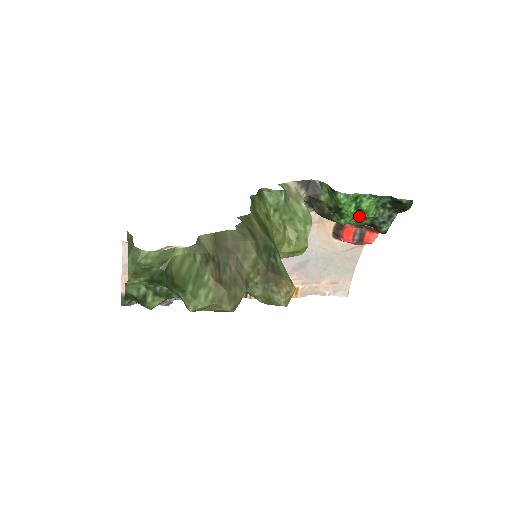
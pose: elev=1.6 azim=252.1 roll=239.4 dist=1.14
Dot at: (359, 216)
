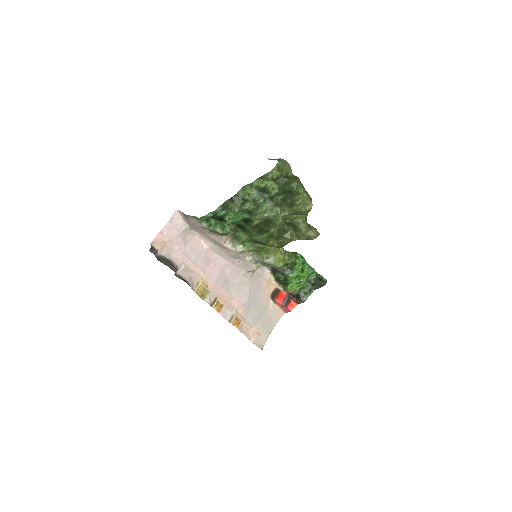
Dot at: (298, 279)
